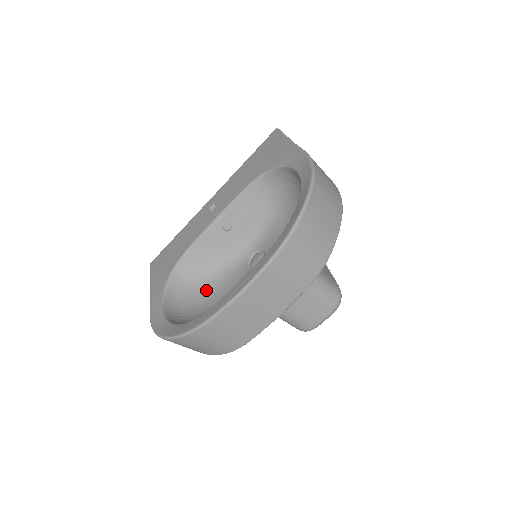
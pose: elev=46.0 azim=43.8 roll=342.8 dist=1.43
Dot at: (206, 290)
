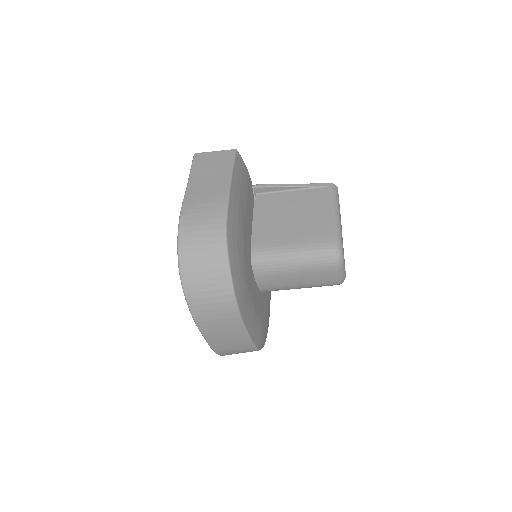
Dot at: occluded
